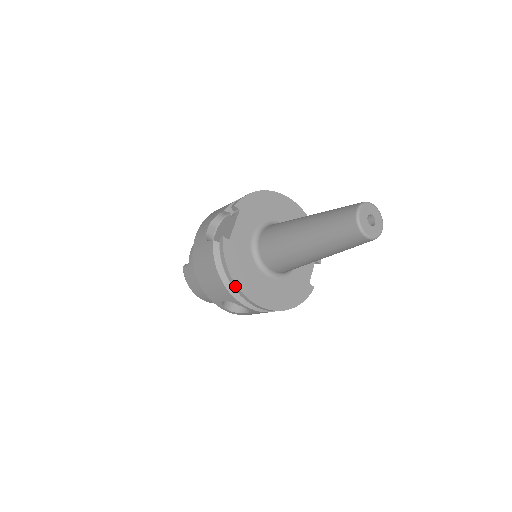
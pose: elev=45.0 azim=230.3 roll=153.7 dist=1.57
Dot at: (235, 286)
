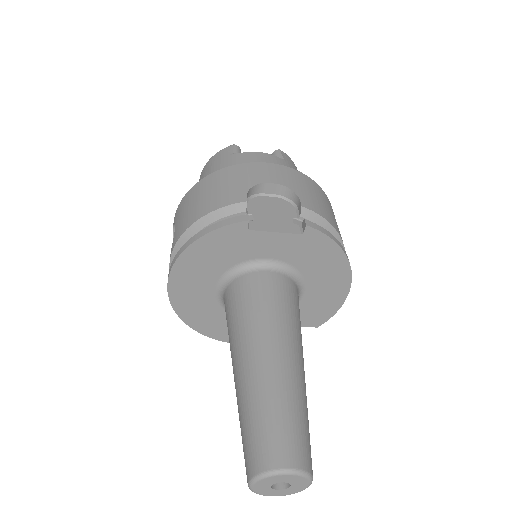
Dot at: (181, 251)
